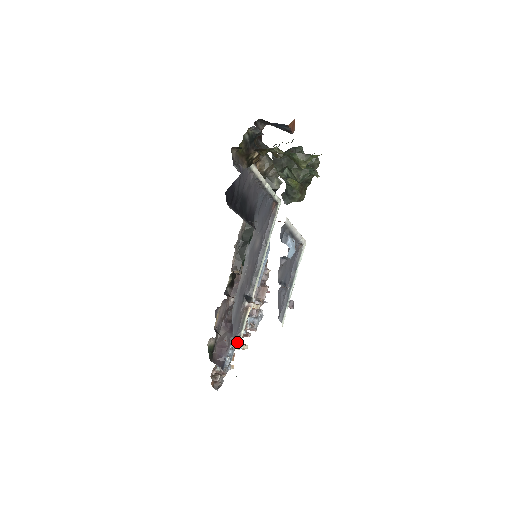
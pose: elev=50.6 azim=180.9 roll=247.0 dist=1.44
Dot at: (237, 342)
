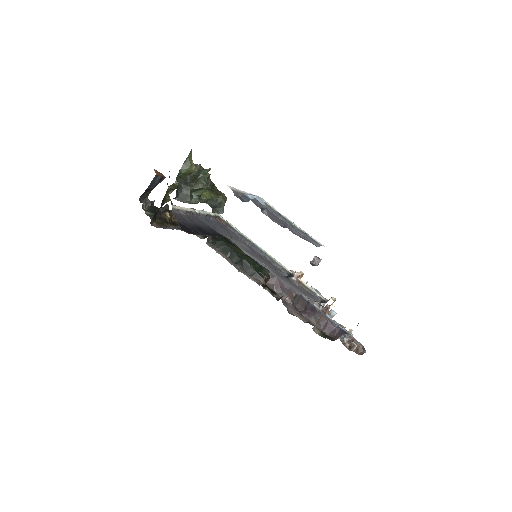
Dot at: occluded
